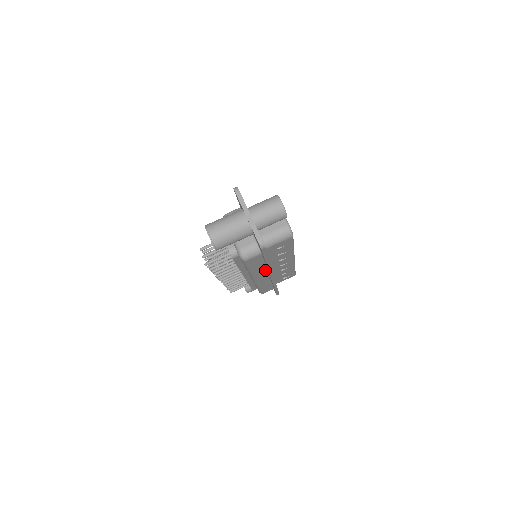
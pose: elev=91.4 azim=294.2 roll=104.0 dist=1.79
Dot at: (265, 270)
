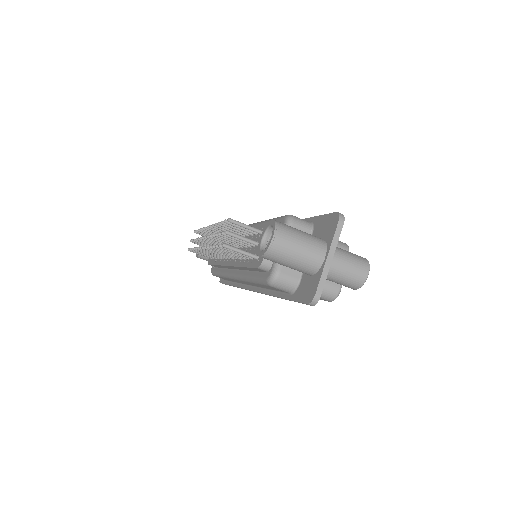
Dot at: (258, 286)
